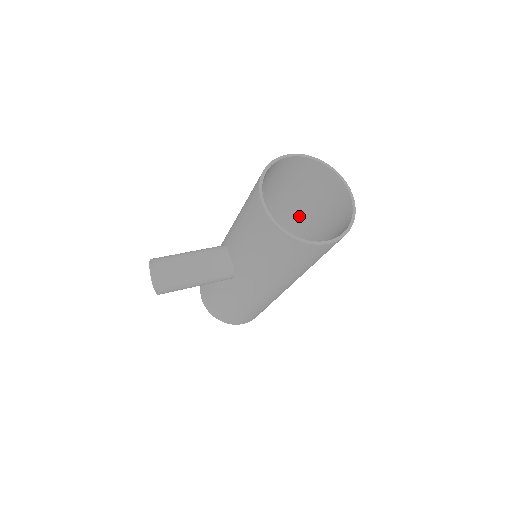
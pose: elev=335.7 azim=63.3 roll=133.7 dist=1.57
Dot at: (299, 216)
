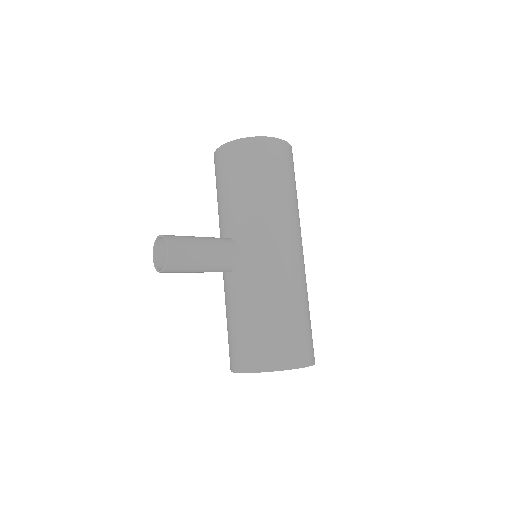
Dot at: occluded
